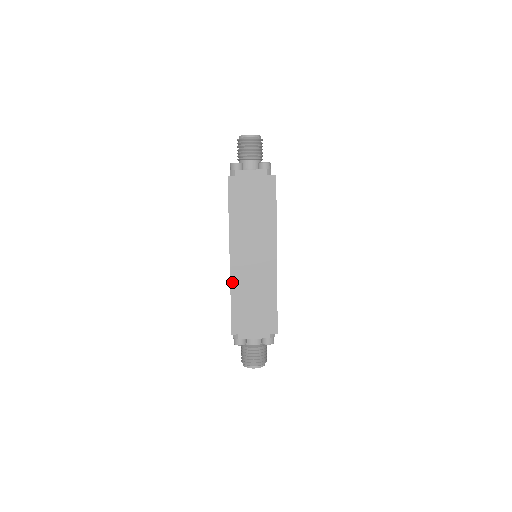
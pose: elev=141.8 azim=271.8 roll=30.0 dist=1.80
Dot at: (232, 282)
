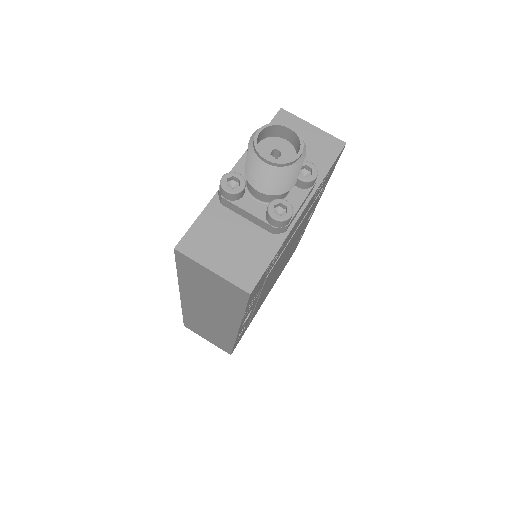
Dot at: (184, 308)
